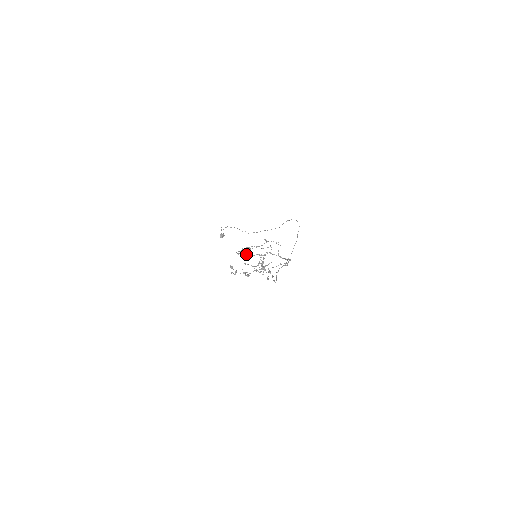
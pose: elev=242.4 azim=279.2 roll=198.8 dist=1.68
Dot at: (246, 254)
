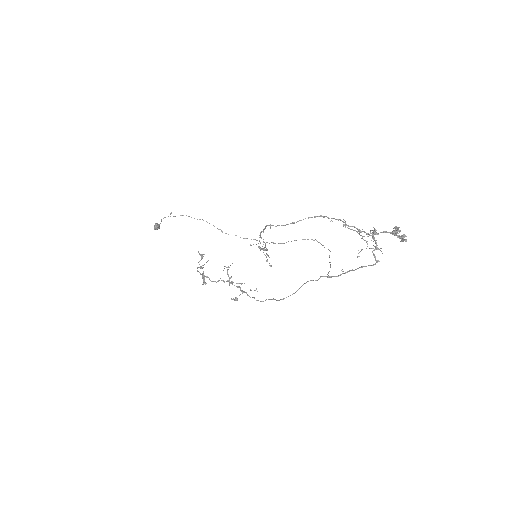
Dot at: occluded
